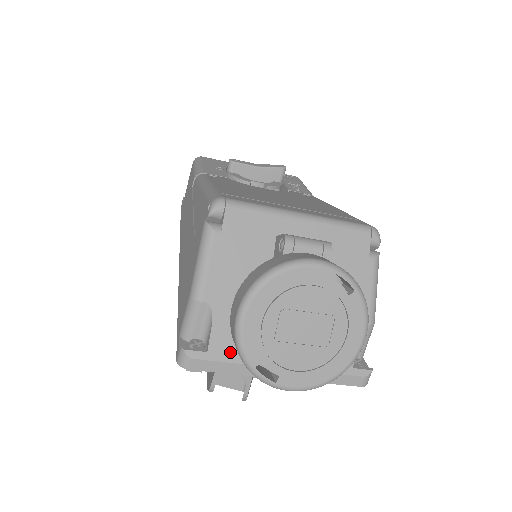
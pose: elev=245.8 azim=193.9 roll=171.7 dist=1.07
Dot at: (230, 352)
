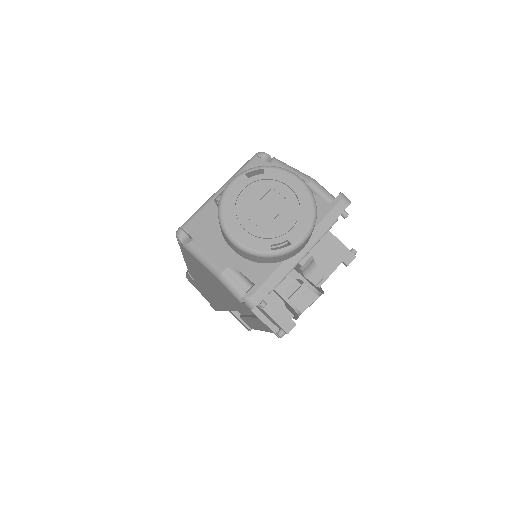
Dot at: (265, 271)
